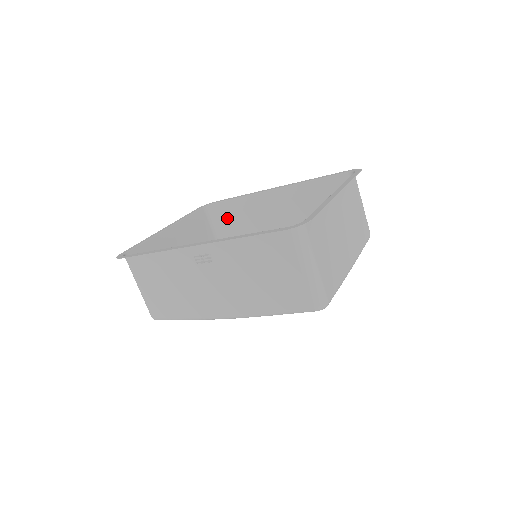
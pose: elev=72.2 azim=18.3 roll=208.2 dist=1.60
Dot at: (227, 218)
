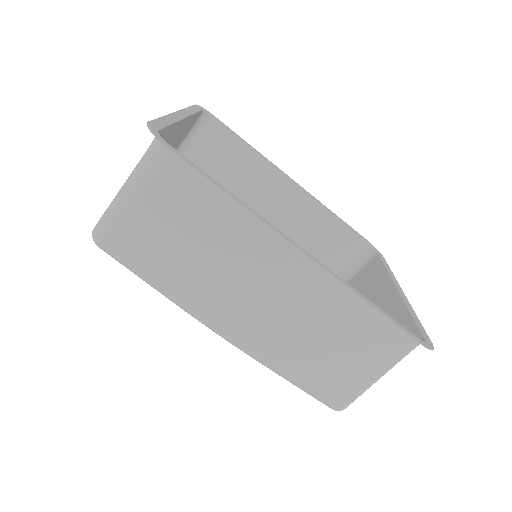
Dot at: (211, 148)
